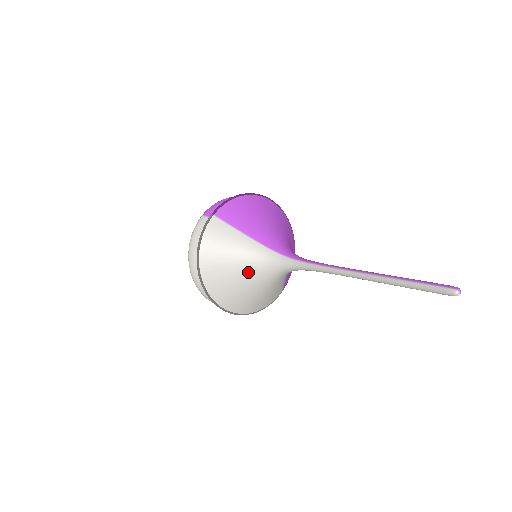
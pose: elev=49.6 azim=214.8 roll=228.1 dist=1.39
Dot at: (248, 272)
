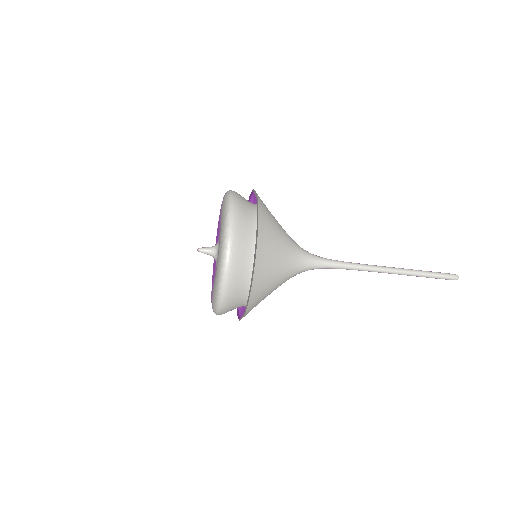
Dot at: (286, 245)
